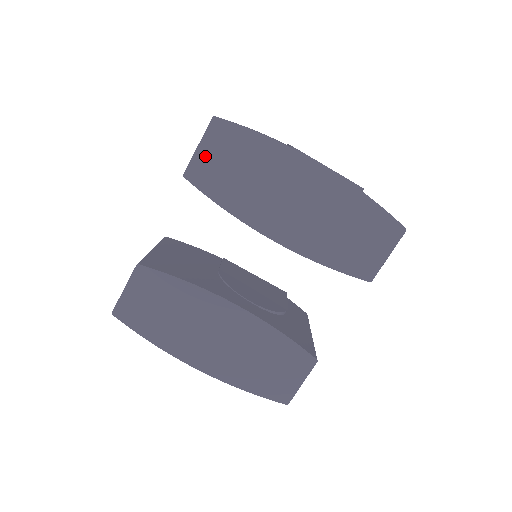
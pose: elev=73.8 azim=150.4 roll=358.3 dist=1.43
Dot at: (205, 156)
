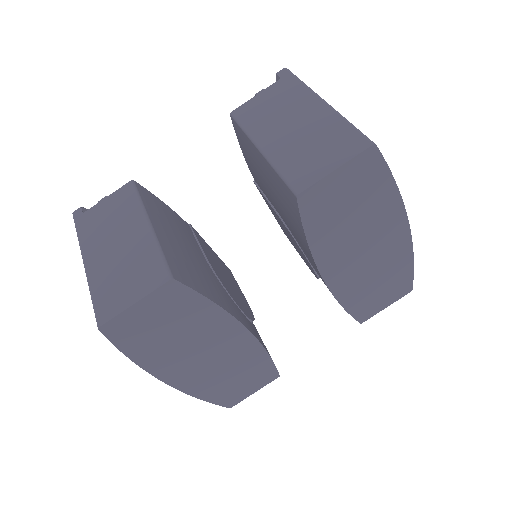
Dot at: (334, 183)
